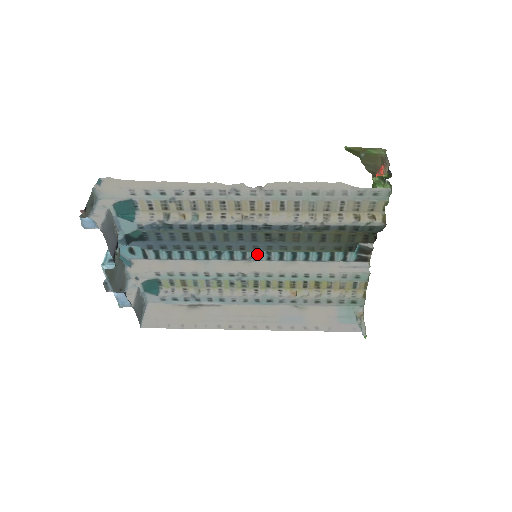
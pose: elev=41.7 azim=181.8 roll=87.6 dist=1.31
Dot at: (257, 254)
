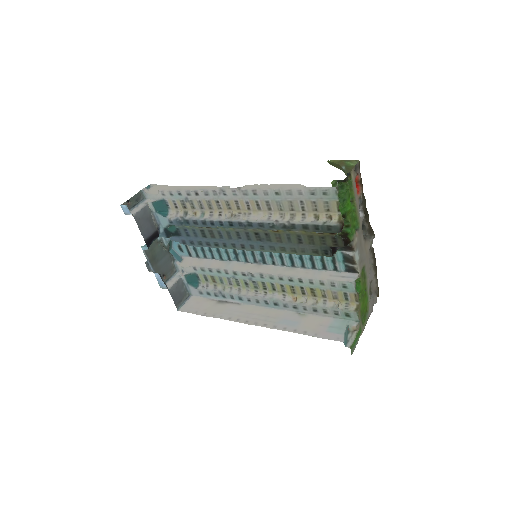
Dot at: (263, 257)
